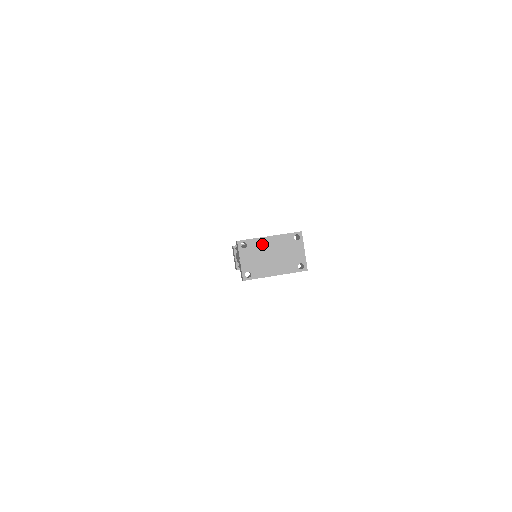
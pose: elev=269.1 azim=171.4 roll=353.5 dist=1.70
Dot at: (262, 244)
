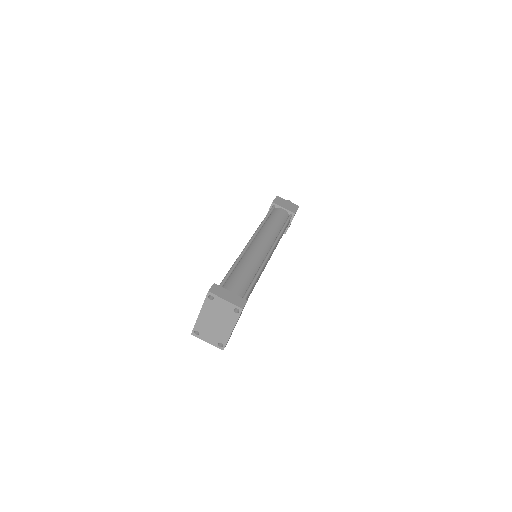
Dot at: (202, 322)
